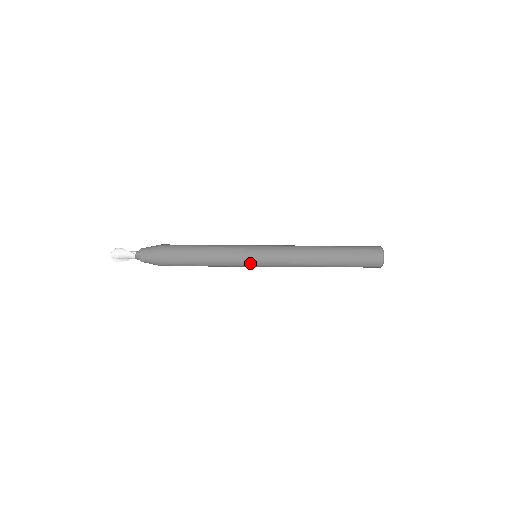
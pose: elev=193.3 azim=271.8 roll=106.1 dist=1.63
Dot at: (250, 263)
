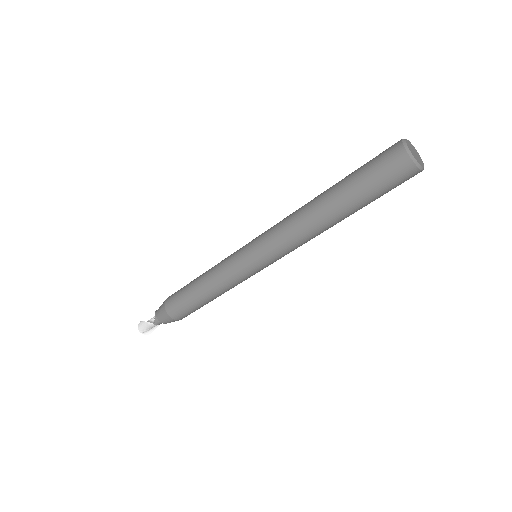
Dot at: (251, 272)
